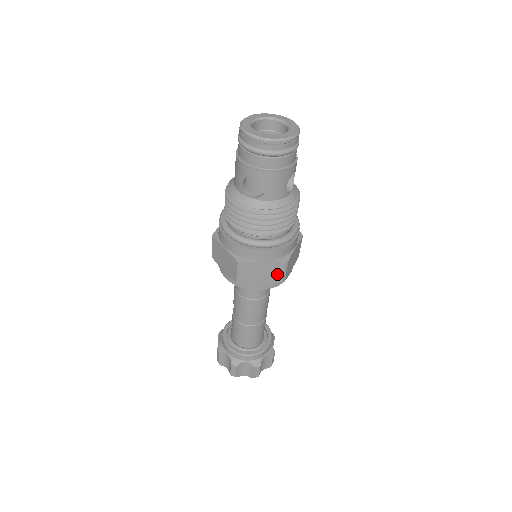
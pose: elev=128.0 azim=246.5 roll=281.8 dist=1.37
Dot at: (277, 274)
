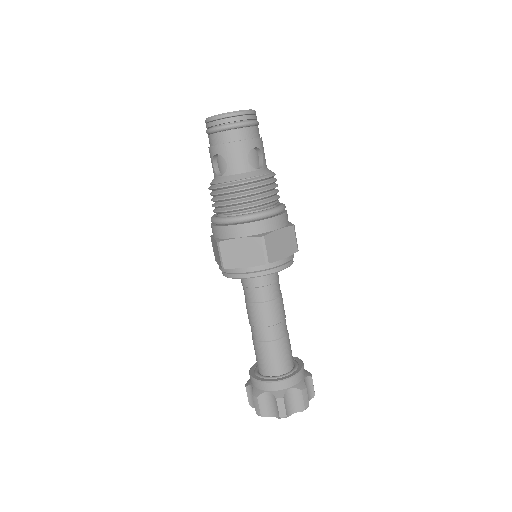
Dot at: (257, 253)
